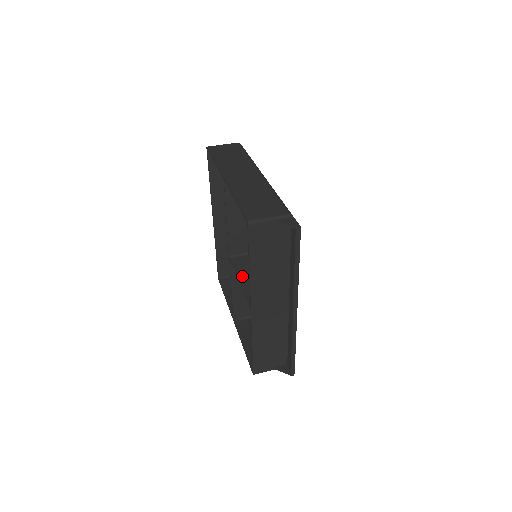
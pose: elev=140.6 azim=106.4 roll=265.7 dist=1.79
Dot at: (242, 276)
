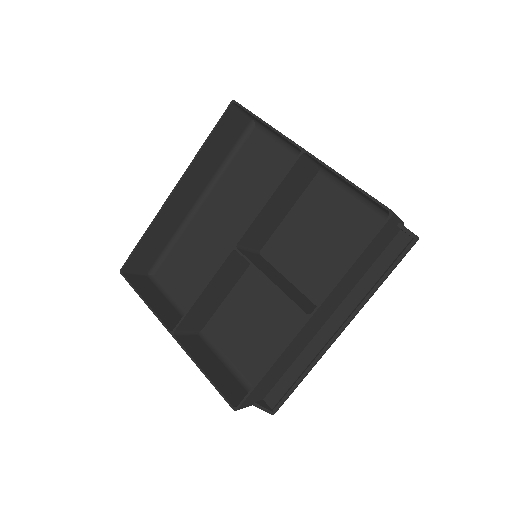
Dot at: (268, 275)
